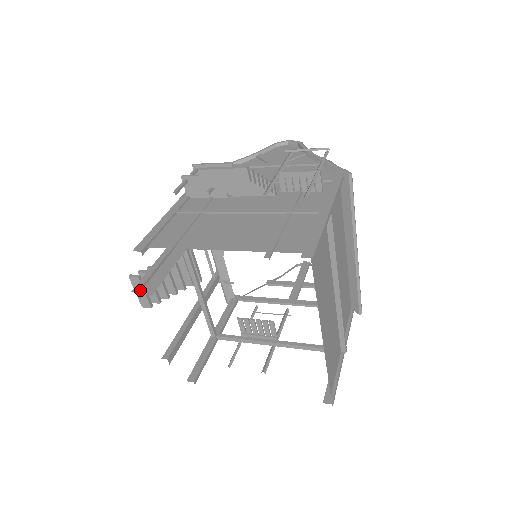
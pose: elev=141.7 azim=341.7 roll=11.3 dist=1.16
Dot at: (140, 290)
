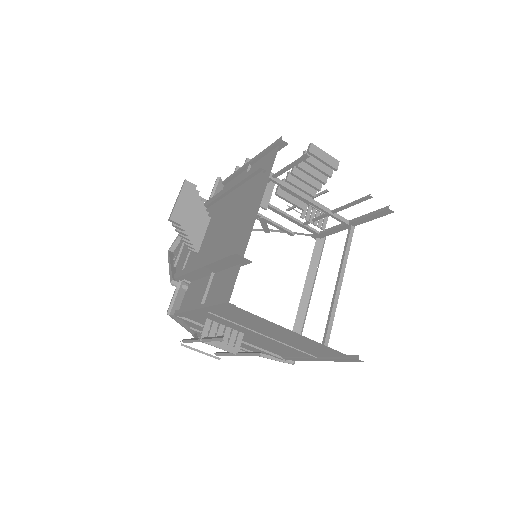
Dot at: occluded
